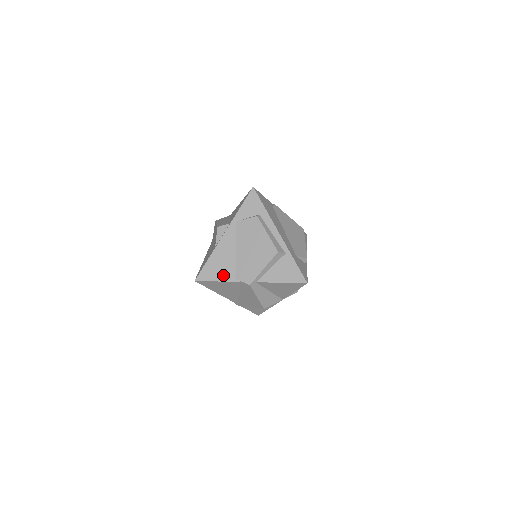
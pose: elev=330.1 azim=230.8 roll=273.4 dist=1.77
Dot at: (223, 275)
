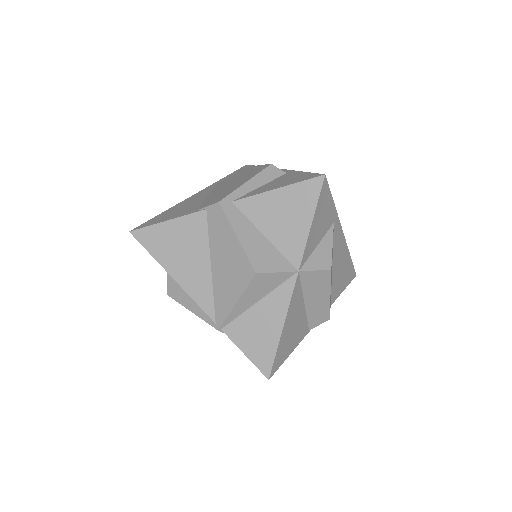
Dot at: (178, 214)
